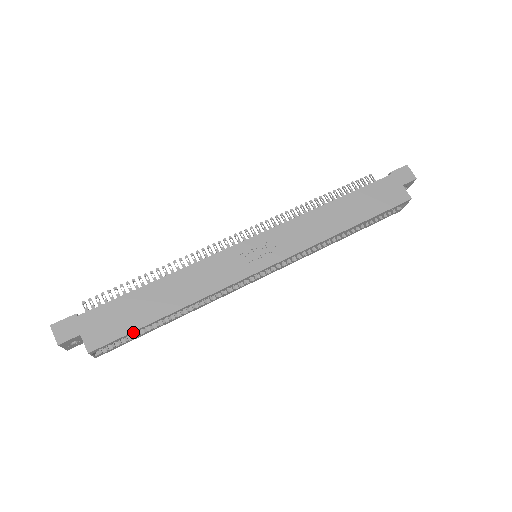
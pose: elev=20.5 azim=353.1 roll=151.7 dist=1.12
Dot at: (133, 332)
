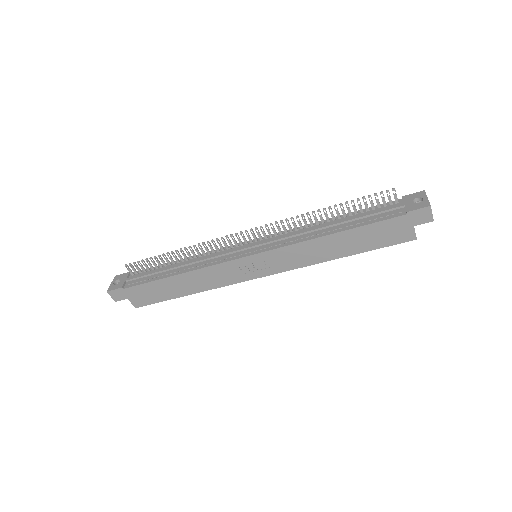
Dot at: (162, 300)
